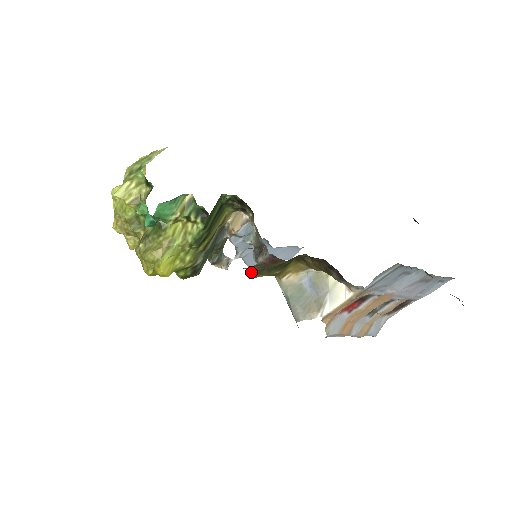
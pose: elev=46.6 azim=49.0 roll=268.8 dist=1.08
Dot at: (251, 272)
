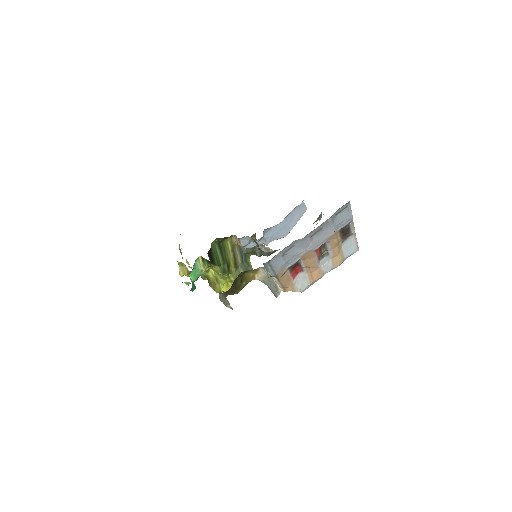
Dot at: (232, 294)
